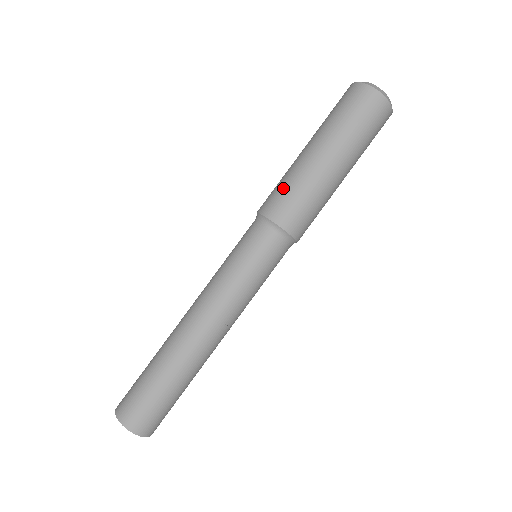
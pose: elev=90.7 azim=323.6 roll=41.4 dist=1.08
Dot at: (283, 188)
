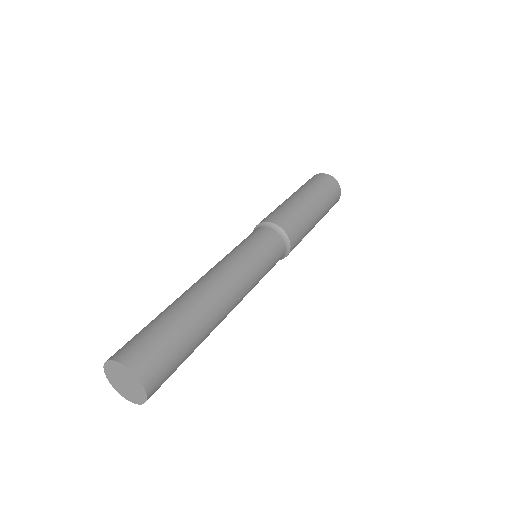
Dot at: occluded
